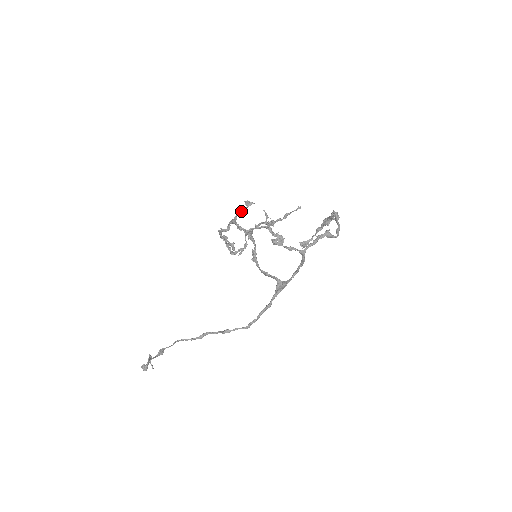
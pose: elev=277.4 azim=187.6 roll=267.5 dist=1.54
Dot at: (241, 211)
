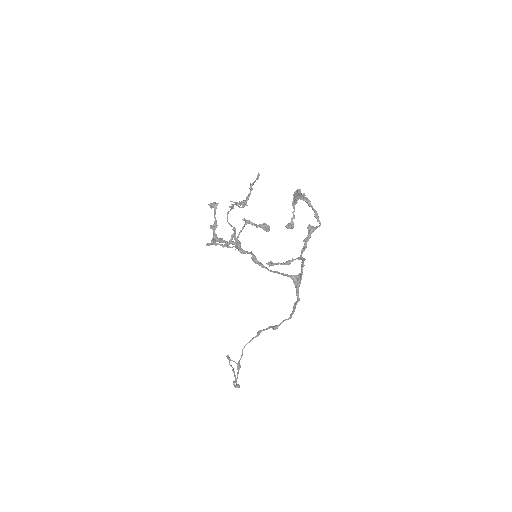
Dot at: (214, 222)
